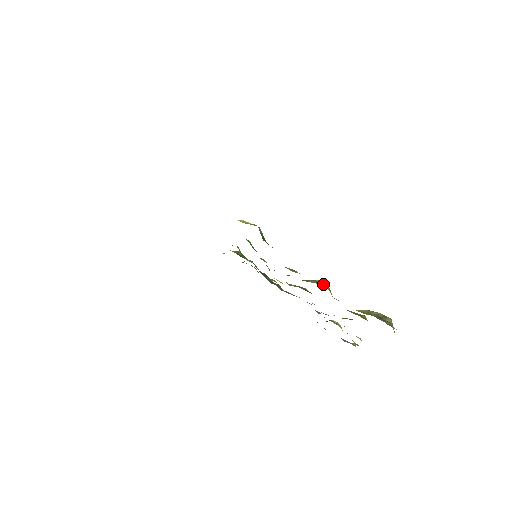
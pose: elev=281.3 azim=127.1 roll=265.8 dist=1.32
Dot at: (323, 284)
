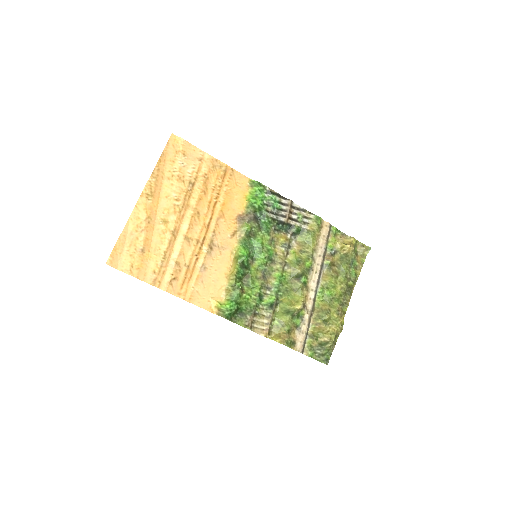
Dot at: (291, 314)
